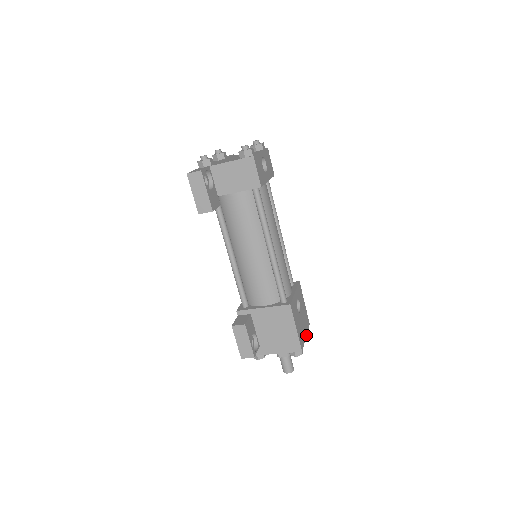
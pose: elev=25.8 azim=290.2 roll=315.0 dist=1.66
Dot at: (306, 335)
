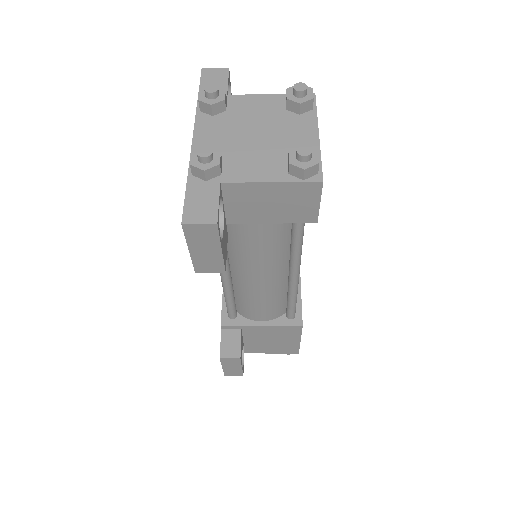
Dot at: occluded
